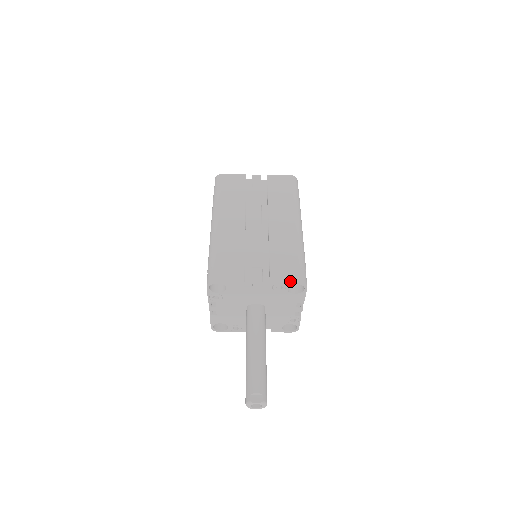
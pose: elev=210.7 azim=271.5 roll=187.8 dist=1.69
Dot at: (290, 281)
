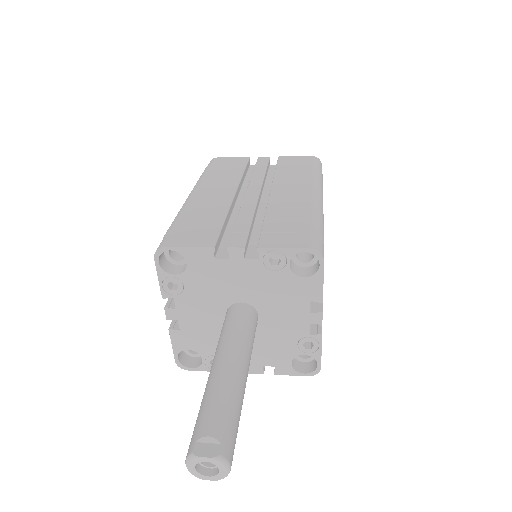
Dot at: (292, 246)
